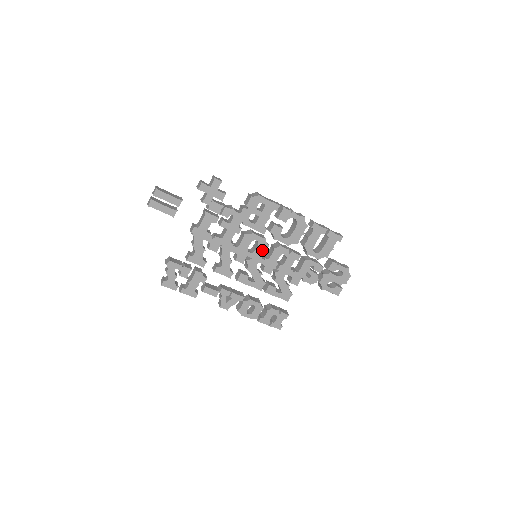
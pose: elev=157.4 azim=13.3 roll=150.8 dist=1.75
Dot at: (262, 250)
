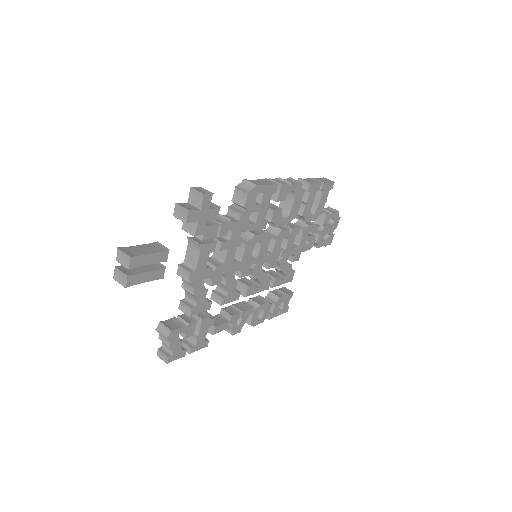
Dot at: (265, 247)
